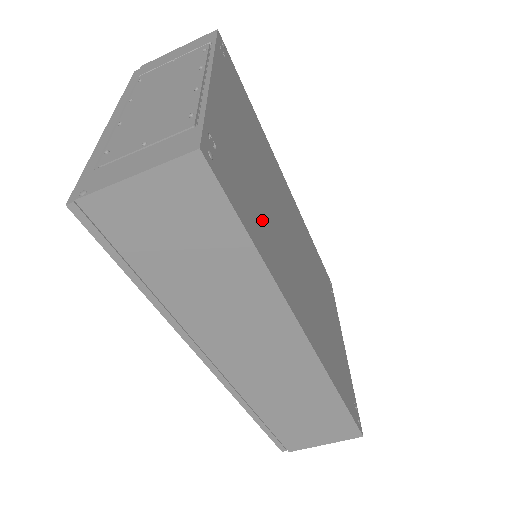
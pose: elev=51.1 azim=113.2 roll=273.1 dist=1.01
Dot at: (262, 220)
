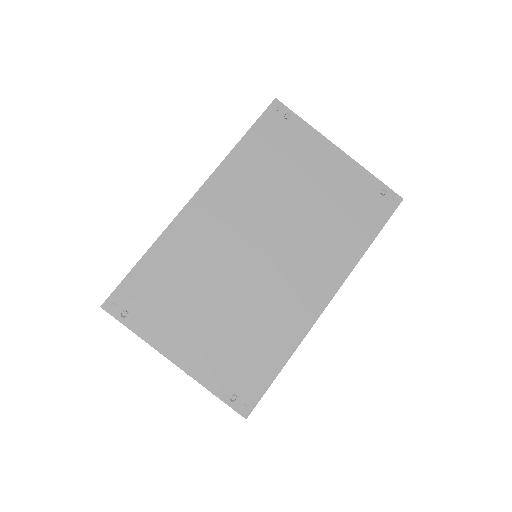
Dot at: (261, 336)
